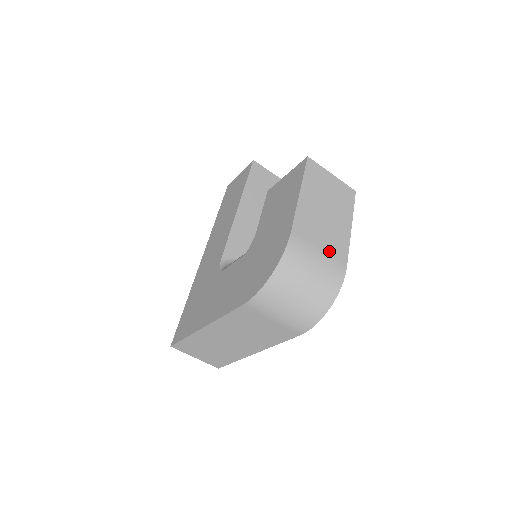
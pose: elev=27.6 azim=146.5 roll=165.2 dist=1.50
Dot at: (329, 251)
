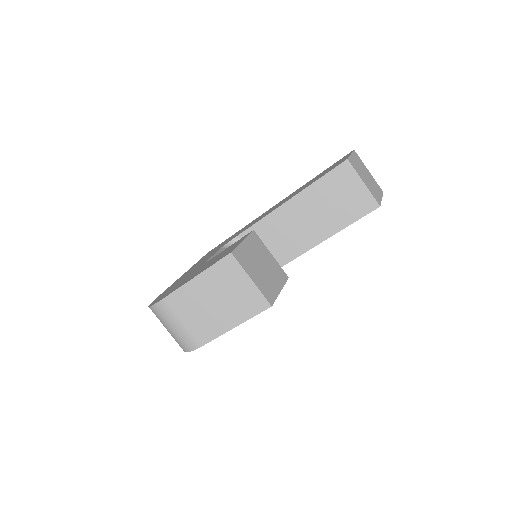
Dot at: (192, 328)
